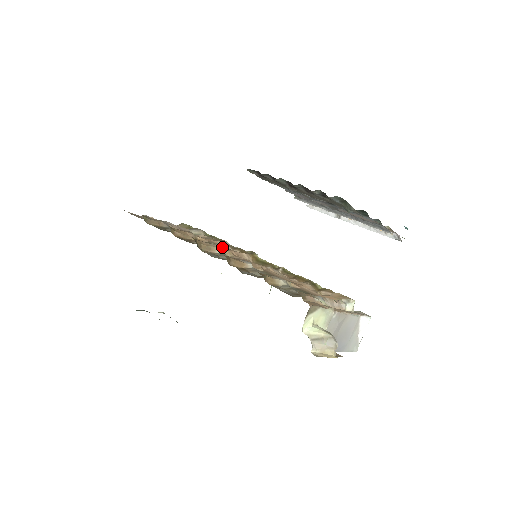
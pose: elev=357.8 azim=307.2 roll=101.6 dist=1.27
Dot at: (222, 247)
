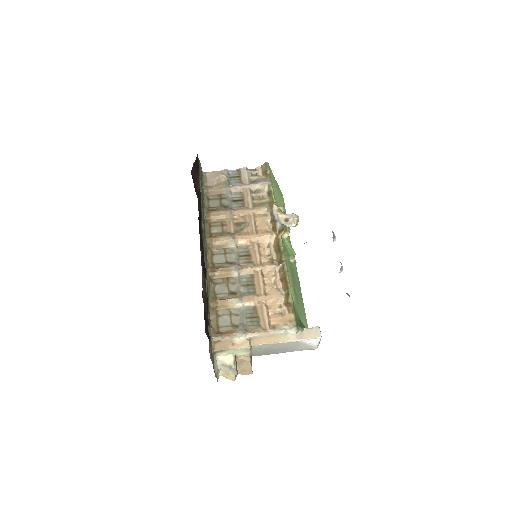
Dot at: (250, 229)
